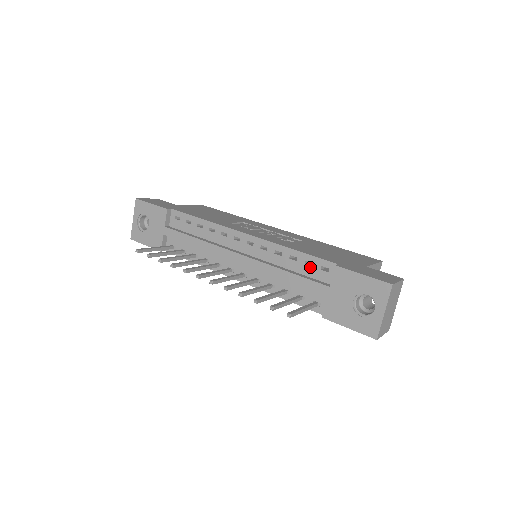
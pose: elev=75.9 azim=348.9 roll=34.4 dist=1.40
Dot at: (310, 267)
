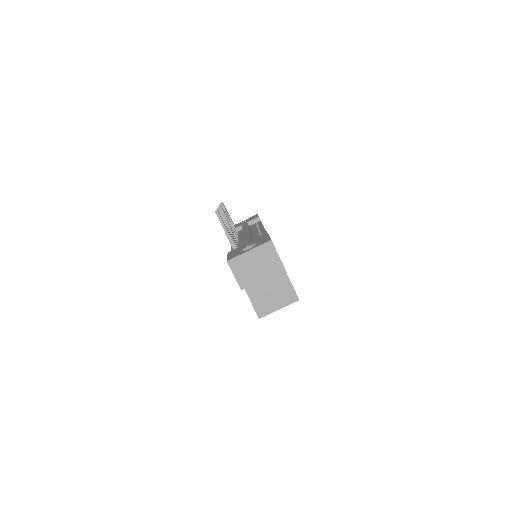
Dot at: occluded
